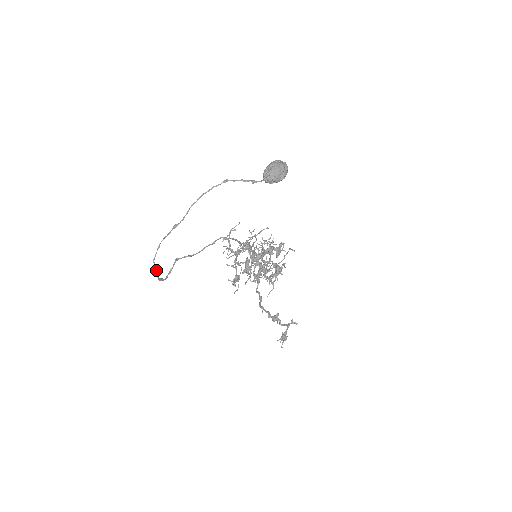
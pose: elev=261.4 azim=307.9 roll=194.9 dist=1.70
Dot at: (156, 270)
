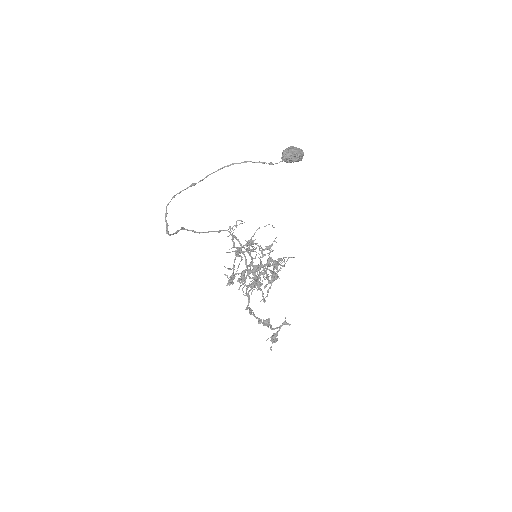
Dot at: occluded
